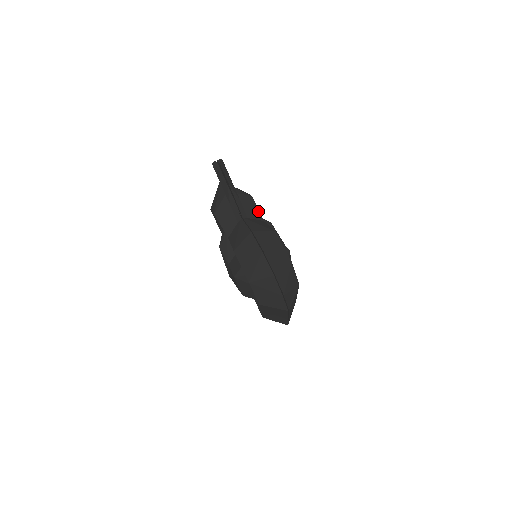
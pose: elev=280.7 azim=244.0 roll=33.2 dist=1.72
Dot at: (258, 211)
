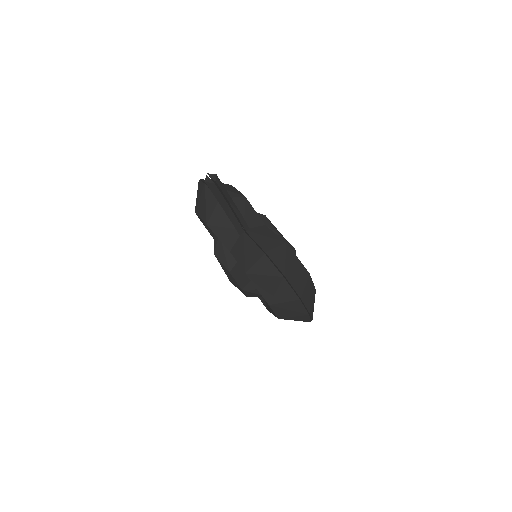
Dot at: (256, 214)
